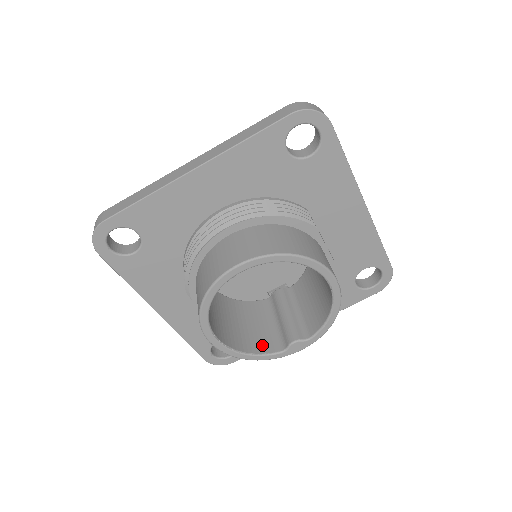
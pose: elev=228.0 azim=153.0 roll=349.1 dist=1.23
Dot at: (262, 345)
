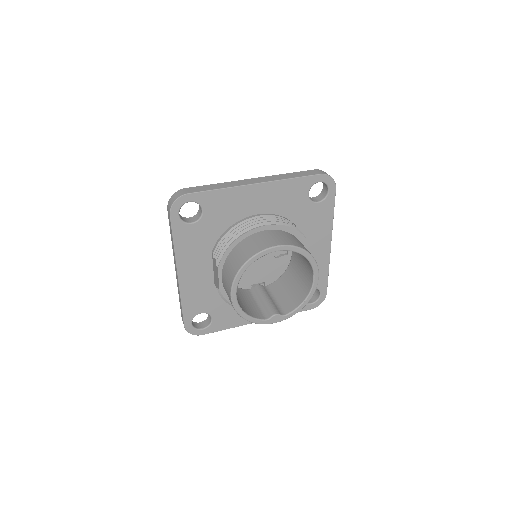
Dot at: (253, 313)
